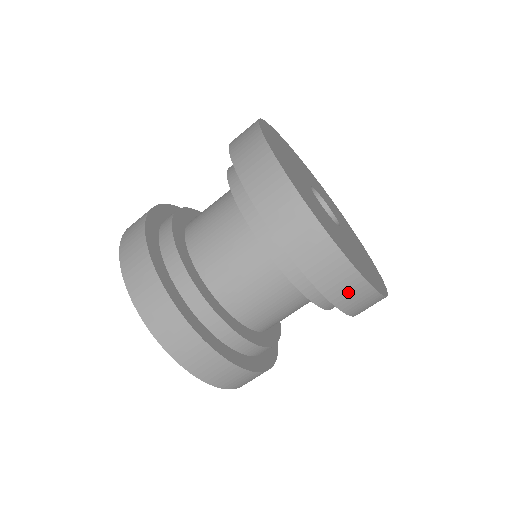
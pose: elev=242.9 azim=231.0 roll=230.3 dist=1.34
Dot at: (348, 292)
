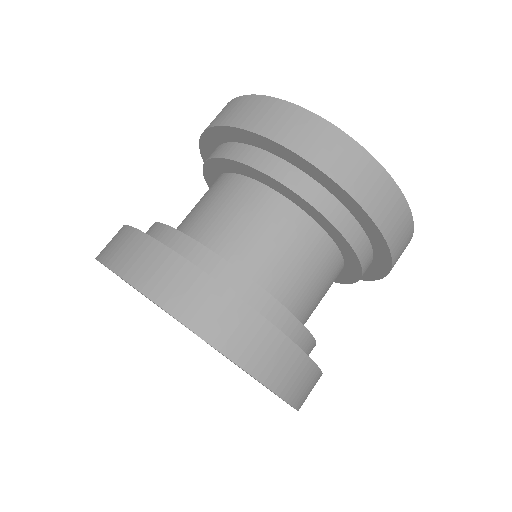
Dot at: (394, 219)
